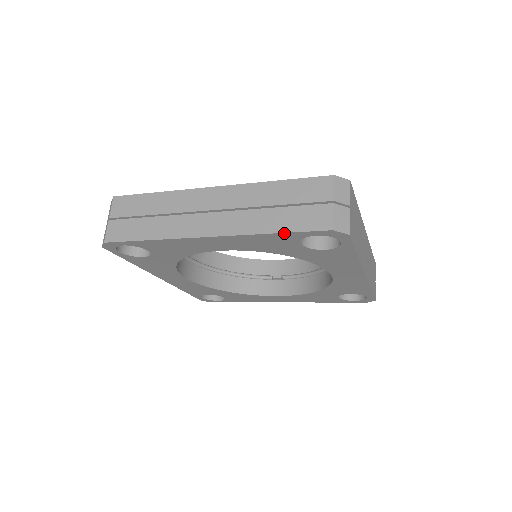
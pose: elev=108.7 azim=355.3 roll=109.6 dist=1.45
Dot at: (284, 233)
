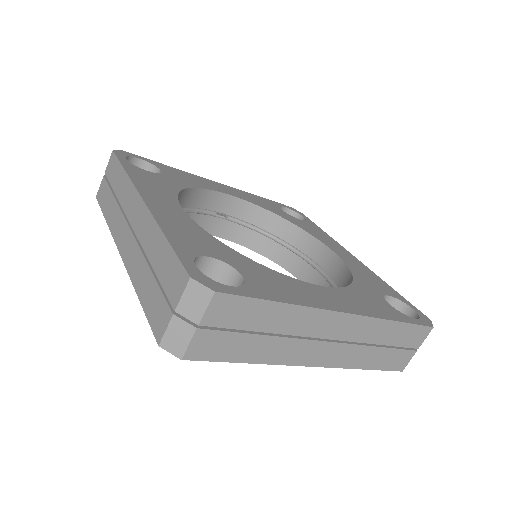
Dot at: (373, 369)
